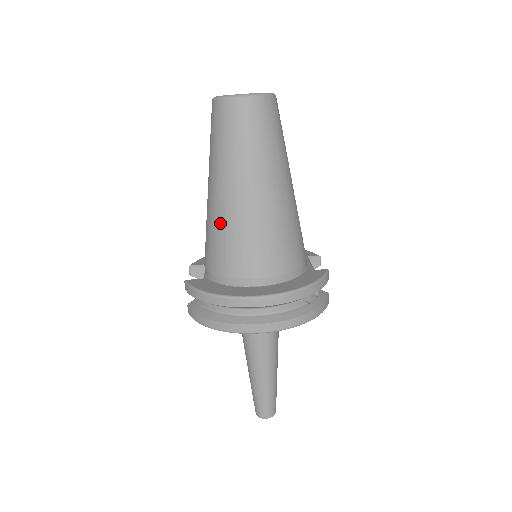
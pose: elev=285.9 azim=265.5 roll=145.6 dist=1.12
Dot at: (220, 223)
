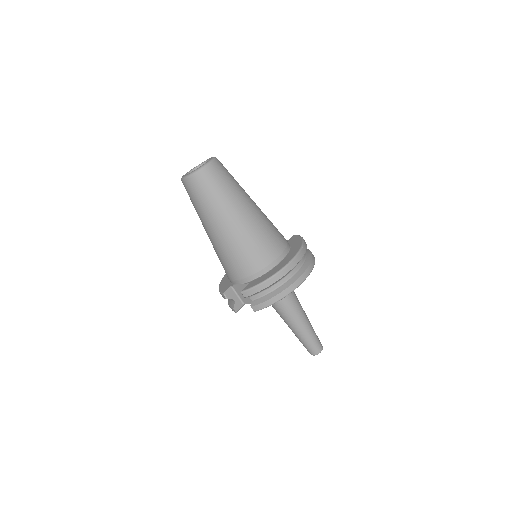
Dot at: (241, 240)
